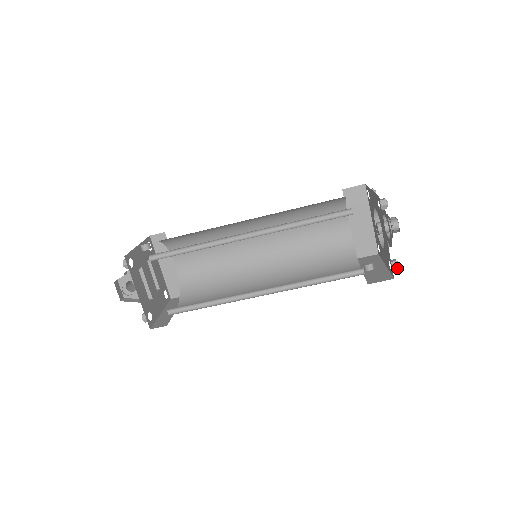
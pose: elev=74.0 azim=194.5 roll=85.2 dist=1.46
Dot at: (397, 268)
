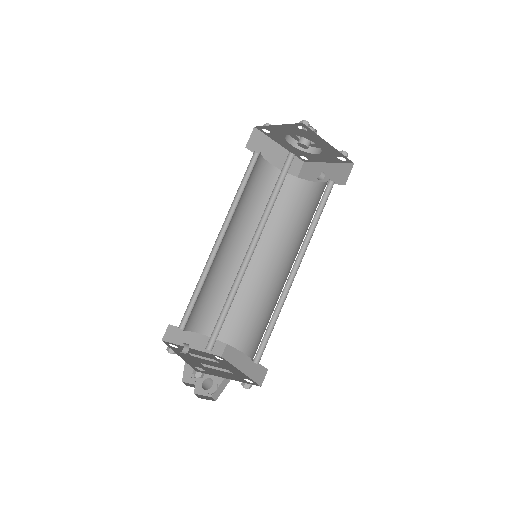
Dot at: (347, 155)
